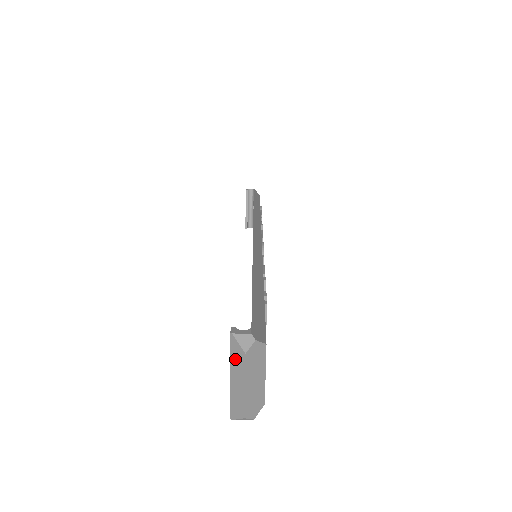
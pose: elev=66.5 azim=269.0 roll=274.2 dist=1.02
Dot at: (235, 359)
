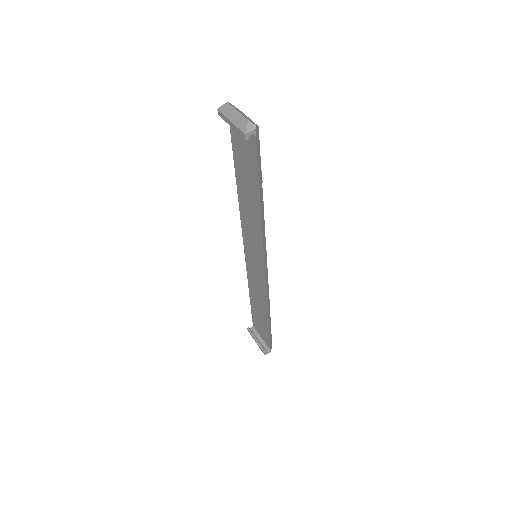
Dot at: (226, 112)
